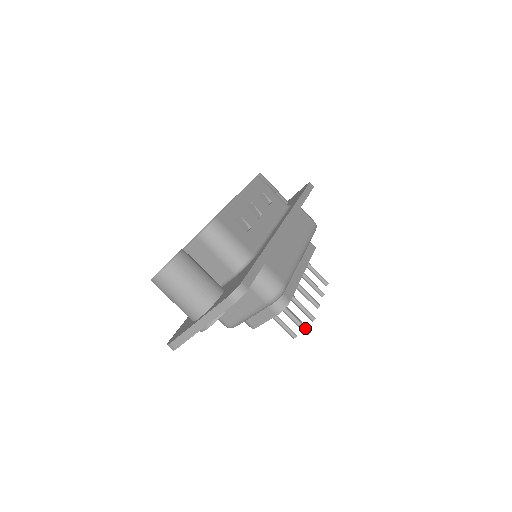
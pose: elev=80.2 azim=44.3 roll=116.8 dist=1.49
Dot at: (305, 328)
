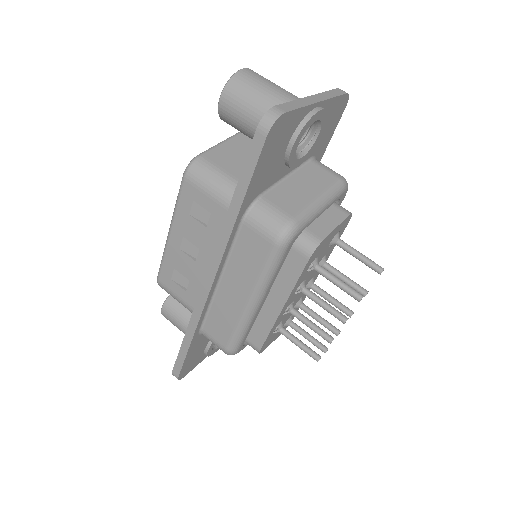
Dot at: (375, 263)
